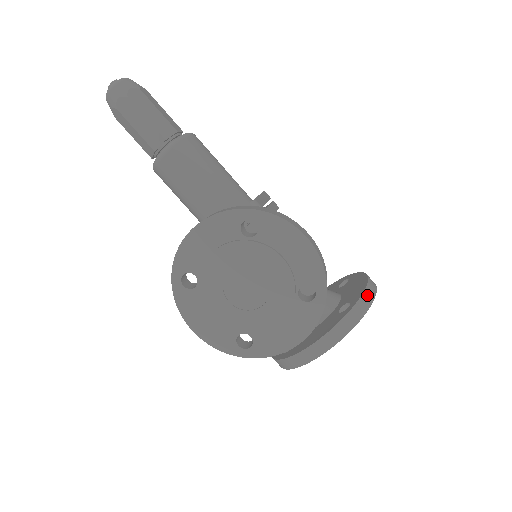
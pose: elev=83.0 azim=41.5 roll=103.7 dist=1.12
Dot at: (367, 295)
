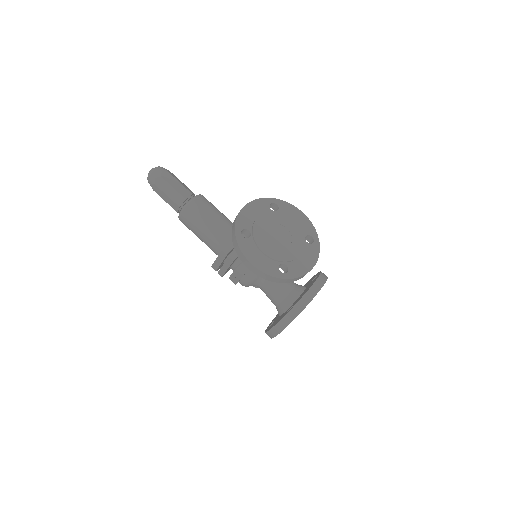
Dot at: occluded
